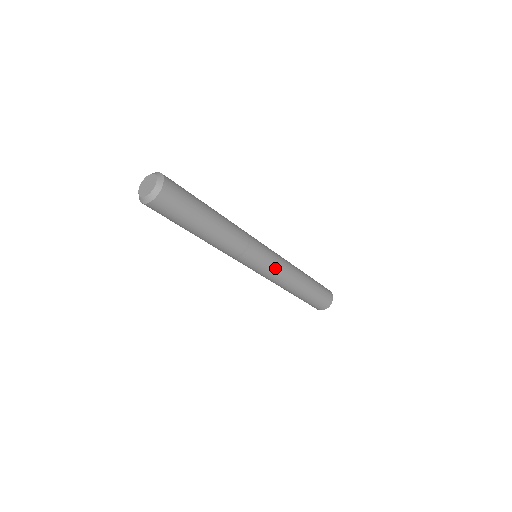
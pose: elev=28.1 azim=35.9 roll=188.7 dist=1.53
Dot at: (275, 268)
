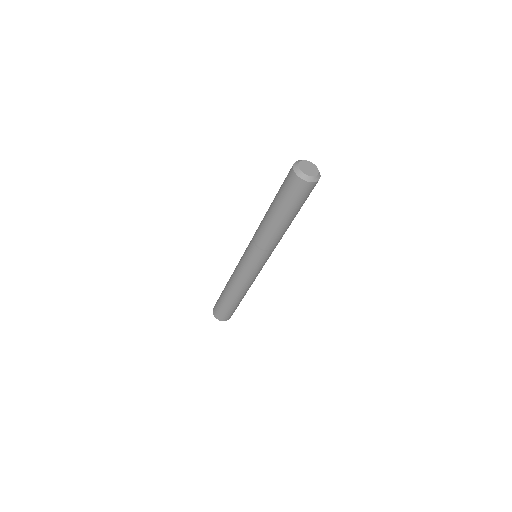
Dot at: occluded
